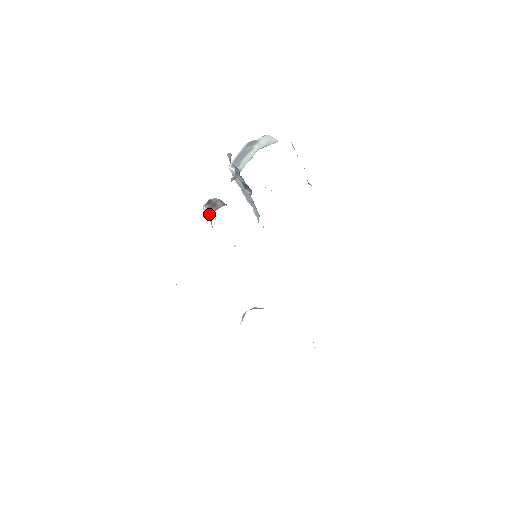
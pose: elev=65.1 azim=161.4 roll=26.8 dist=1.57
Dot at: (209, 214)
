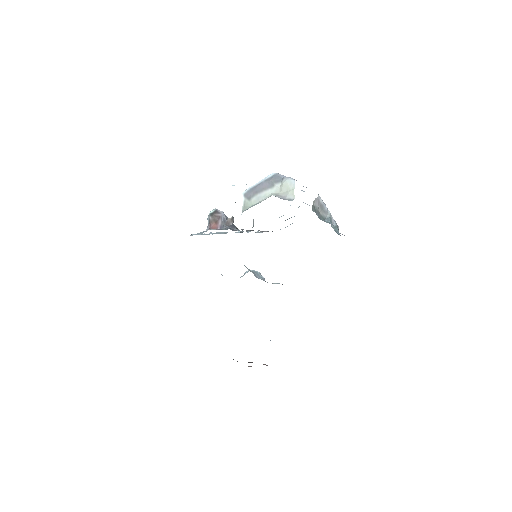
Dot at: (207, 227)
